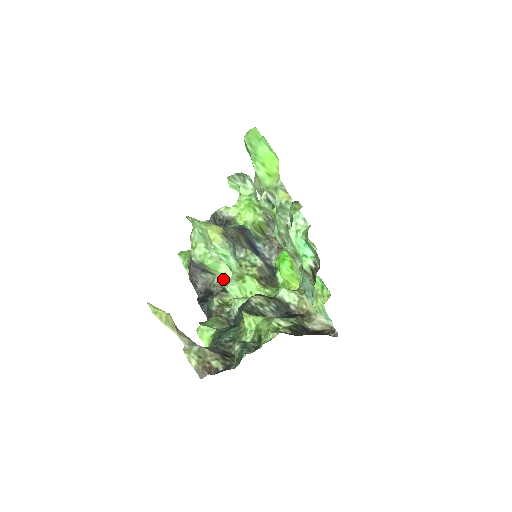
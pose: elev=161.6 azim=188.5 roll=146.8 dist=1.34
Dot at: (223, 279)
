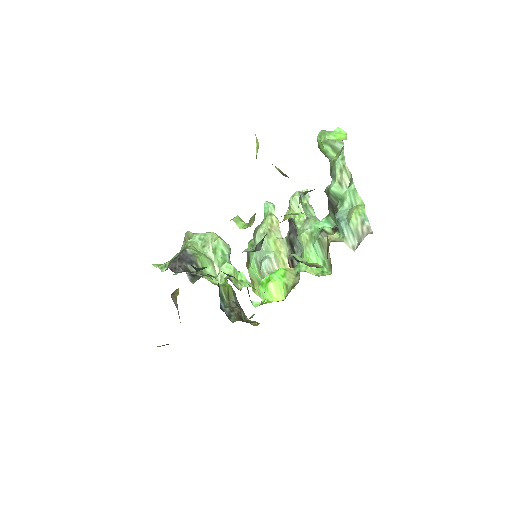
Dot at: (207, 275)
